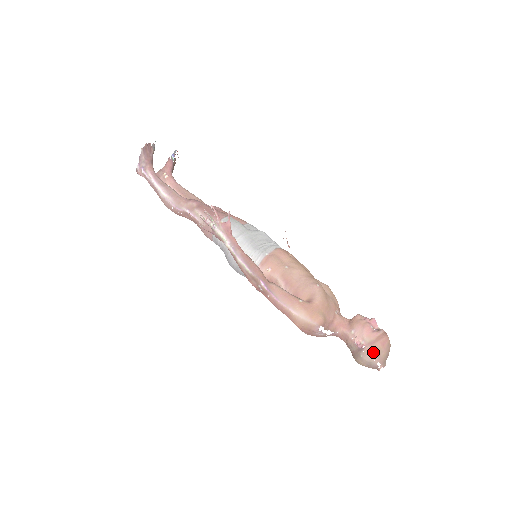
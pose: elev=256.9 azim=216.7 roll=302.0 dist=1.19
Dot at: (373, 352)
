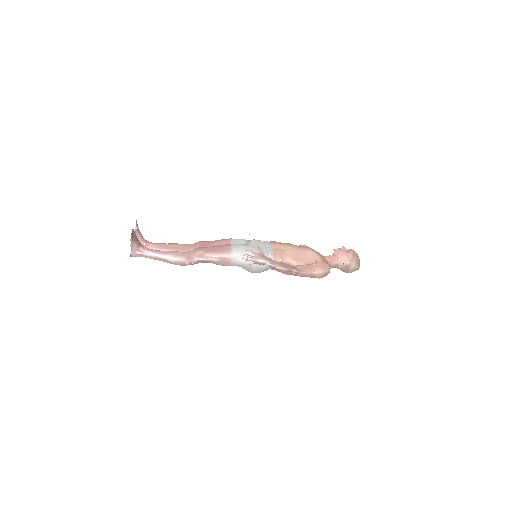
Dot at: (355, 263)
